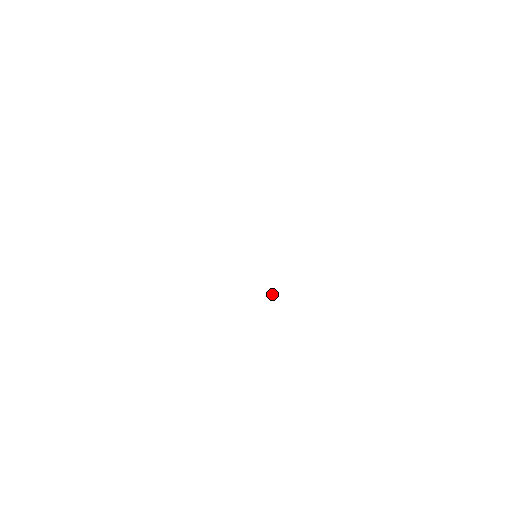
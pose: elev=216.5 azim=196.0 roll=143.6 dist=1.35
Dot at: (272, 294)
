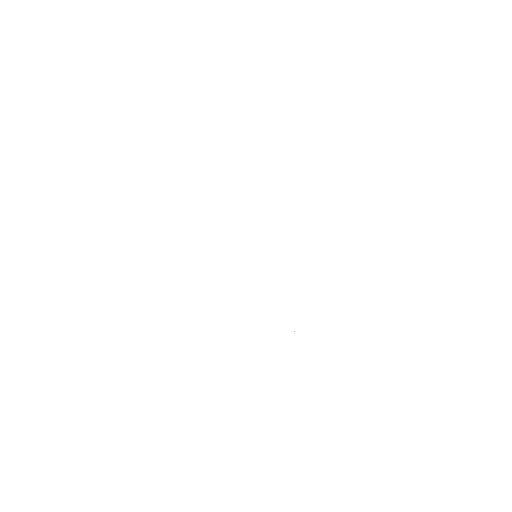
Dot at: occluded
